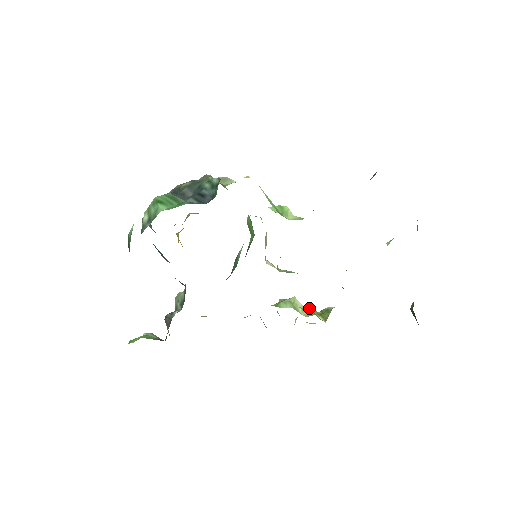
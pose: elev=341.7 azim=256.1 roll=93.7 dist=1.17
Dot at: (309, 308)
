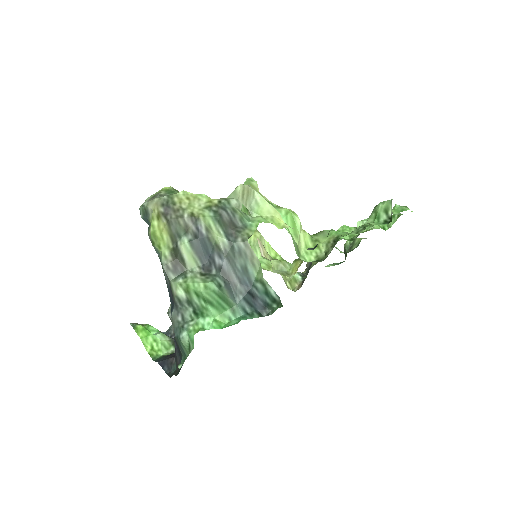
Dot at: (282, 277)
